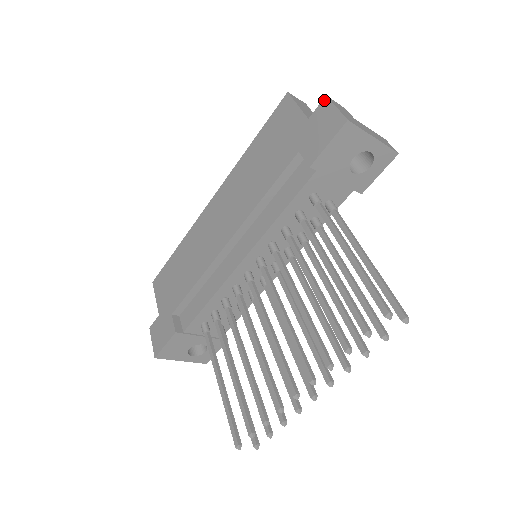
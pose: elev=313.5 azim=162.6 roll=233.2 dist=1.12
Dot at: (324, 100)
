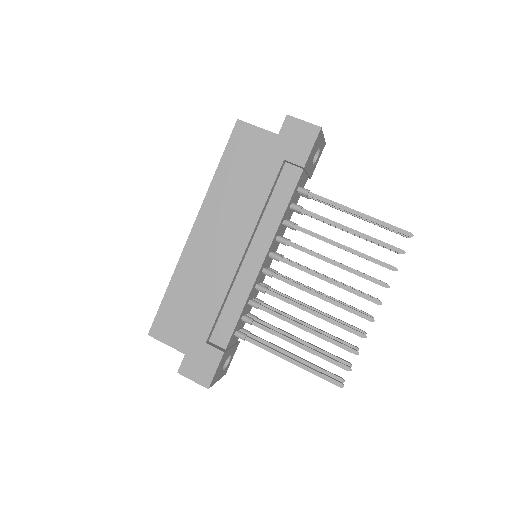
Dot at: (287, 118)
